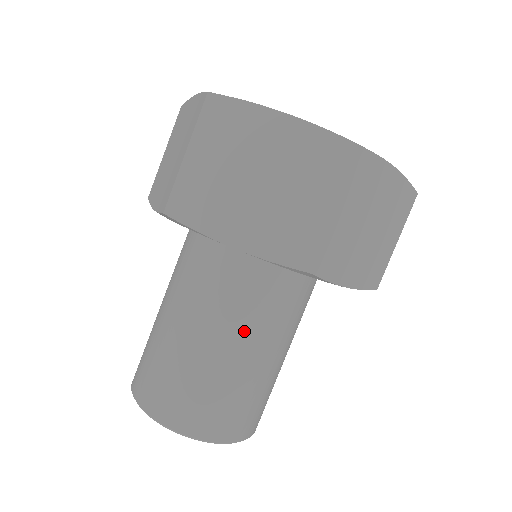
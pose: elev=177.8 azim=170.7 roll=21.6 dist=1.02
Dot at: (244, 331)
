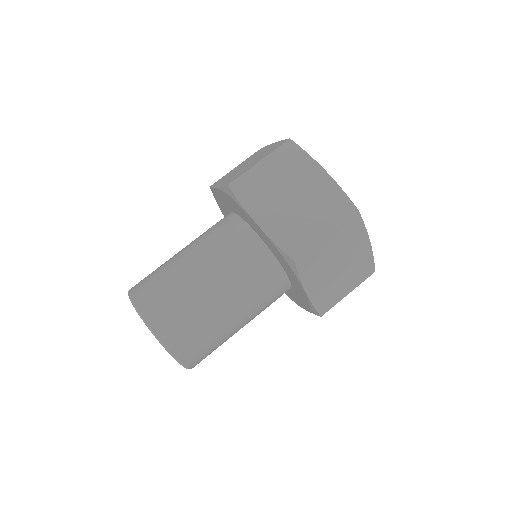
Dot at: (252, 317)
